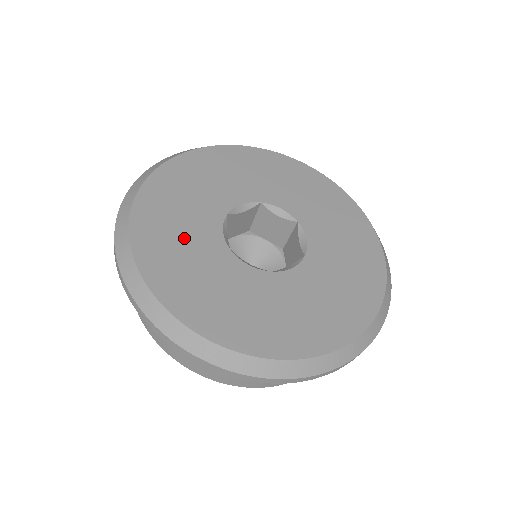
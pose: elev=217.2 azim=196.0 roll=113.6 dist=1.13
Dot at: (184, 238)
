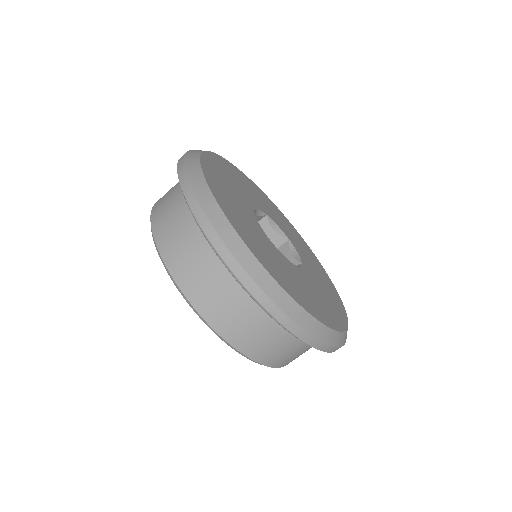
Dot at: (240, 211)
